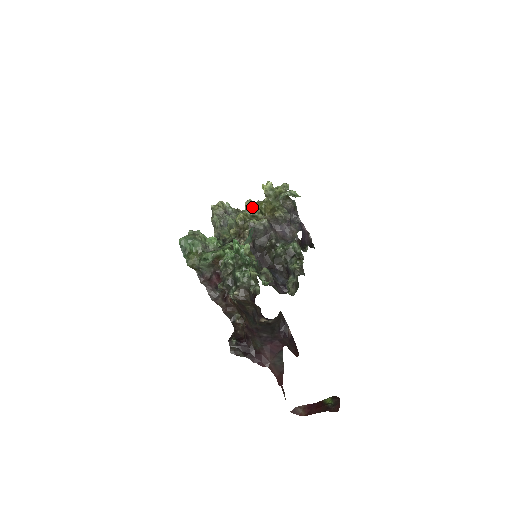
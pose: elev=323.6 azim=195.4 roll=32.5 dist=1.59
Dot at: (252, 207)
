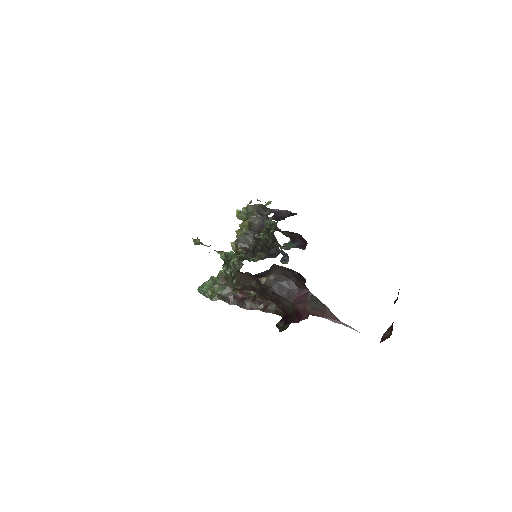
Dot at: (237, 234)
